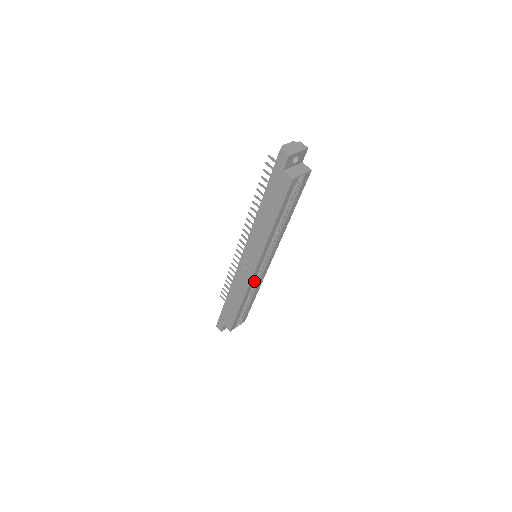
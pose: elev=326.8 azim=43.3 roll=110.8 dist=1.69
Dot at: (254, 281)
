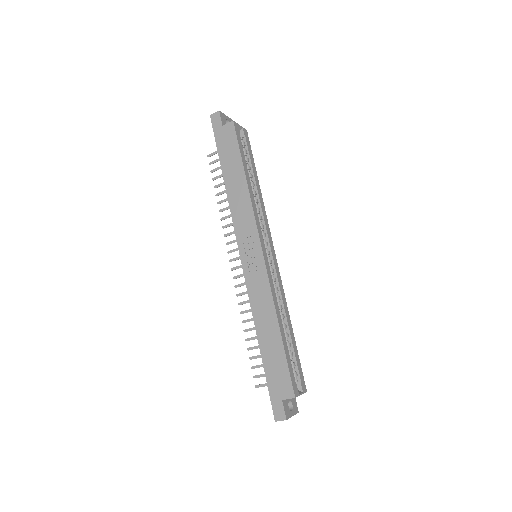
Dot at: occluded
